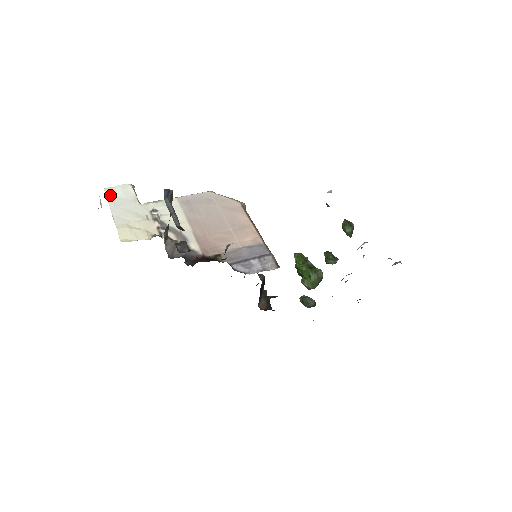
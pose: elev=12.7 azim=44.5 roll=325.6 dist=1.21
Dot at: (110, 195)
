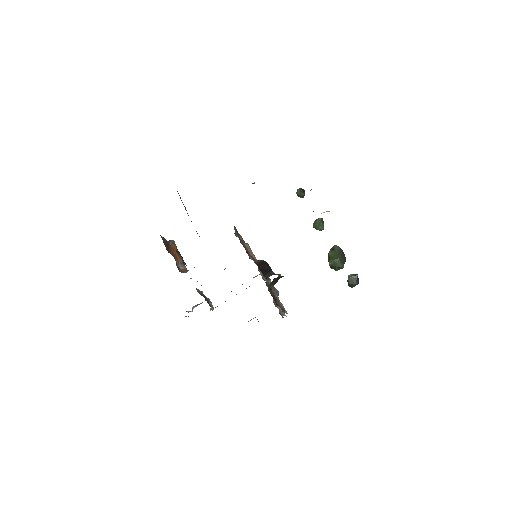
Dot at: occluded
